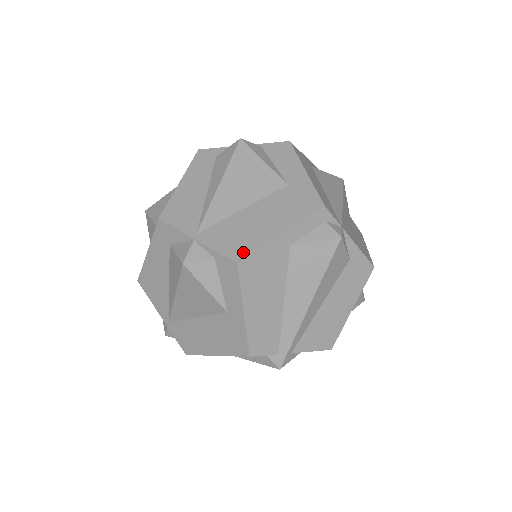
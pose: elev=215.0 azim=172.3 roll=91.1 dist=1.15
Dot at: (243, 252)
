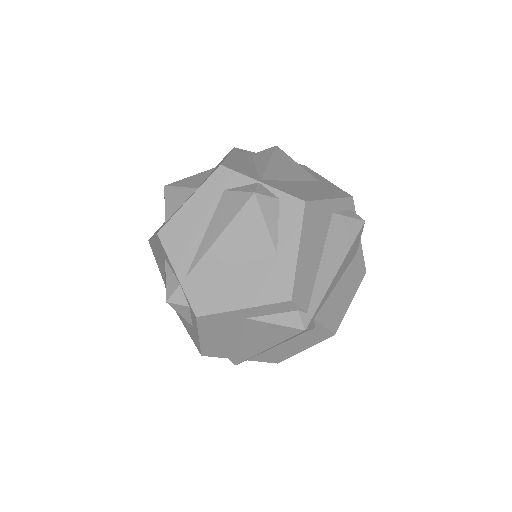
Dot at: (306, 198)
